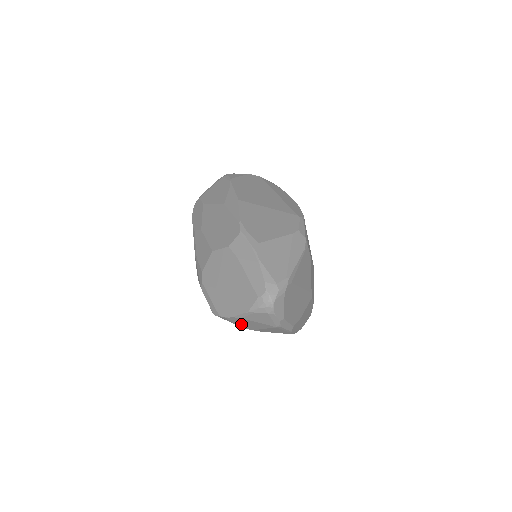
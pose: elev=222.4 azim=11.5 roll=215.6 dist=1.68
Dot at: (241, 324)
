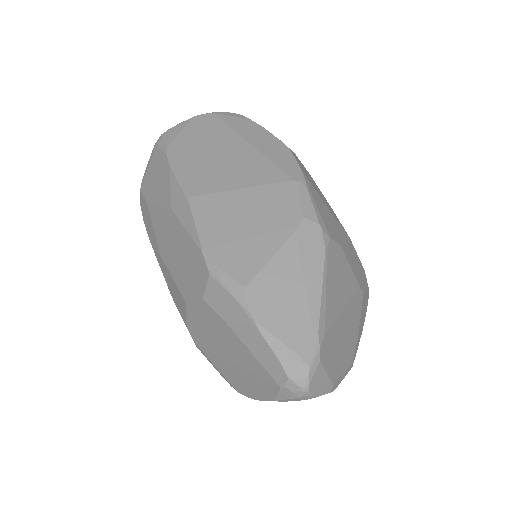
Dot at: occluded
